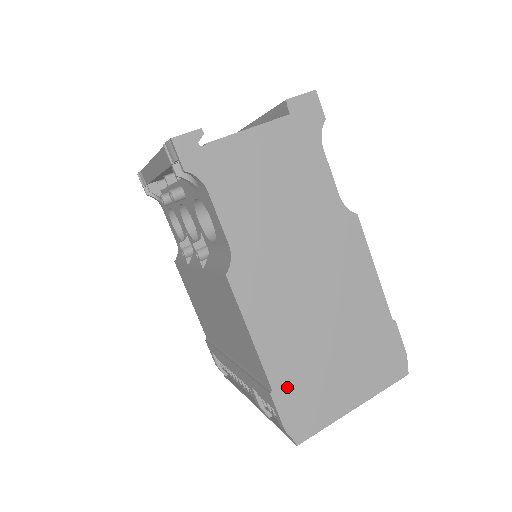
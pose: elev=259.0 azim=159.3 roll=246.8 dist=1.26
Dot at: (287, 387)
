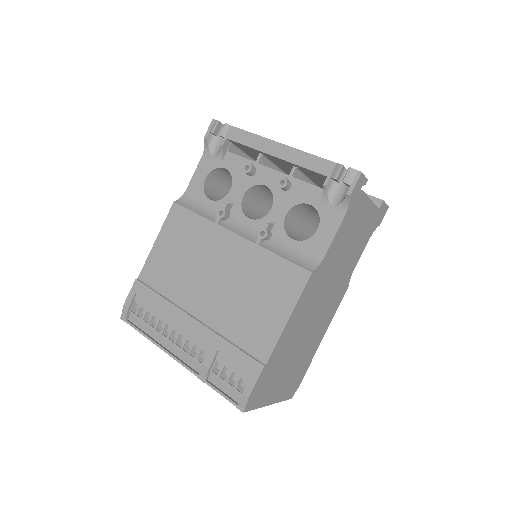
Dot at: (270, 368)
